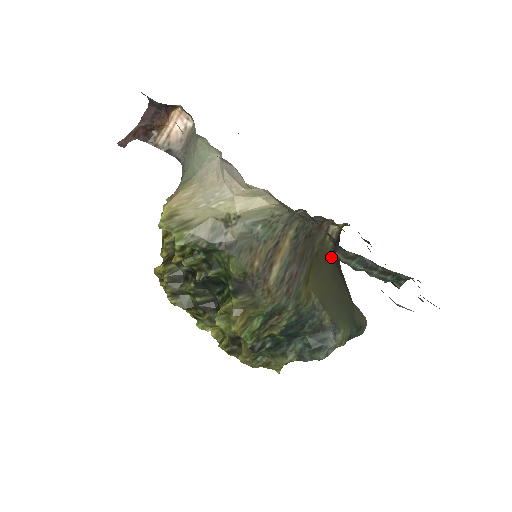
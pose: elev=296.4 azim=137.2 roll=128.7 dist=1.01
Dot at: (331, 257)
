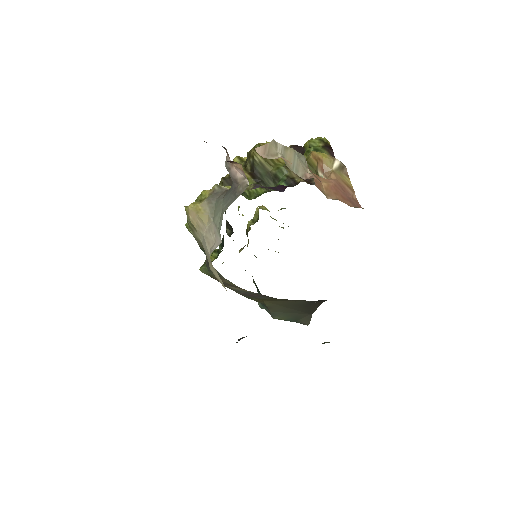
Dot at: (310, 301)
